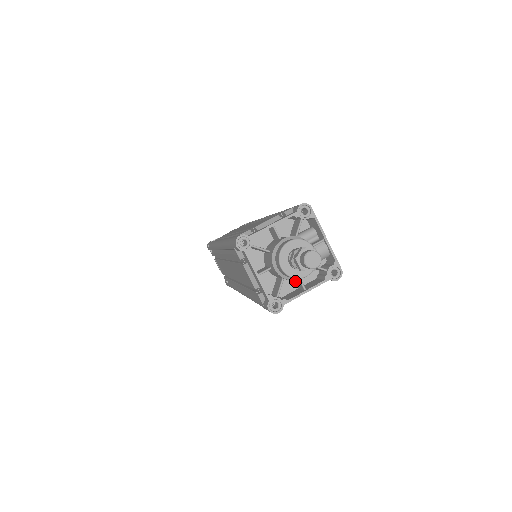
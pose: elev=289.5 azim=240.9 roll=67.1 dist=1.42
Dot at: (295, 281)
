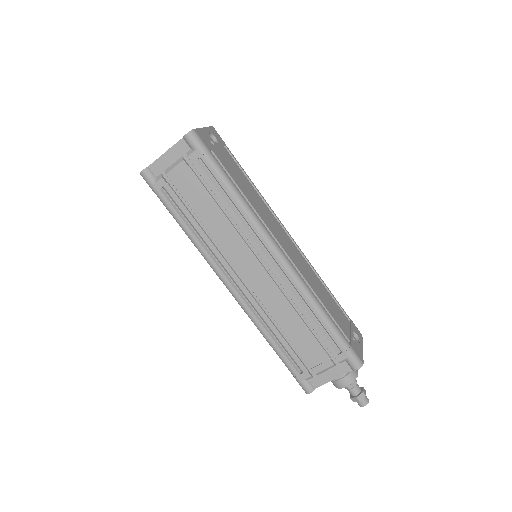
Dot at: occluded
